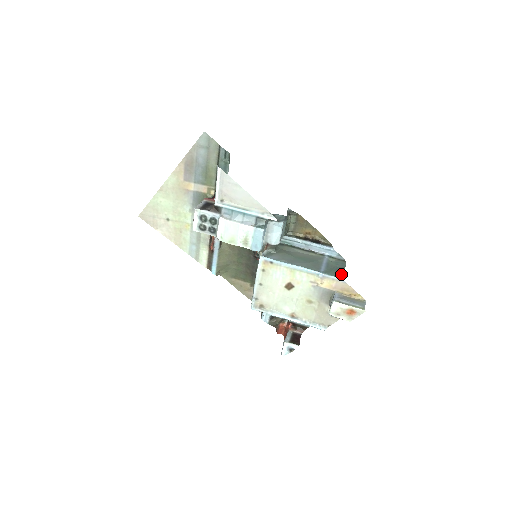
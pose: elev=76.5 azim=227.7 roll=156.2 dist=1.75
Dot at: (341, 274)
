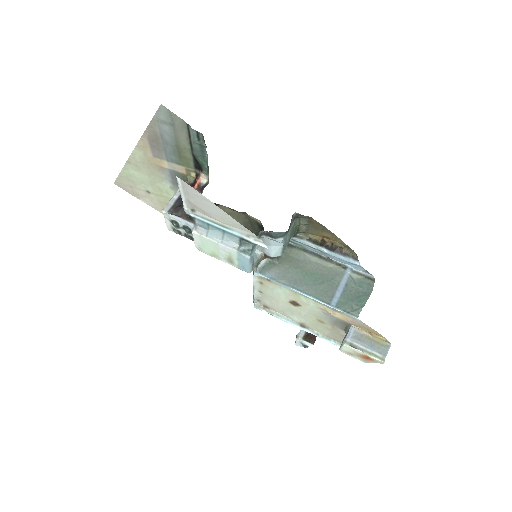
Dot at: (360, 309)
